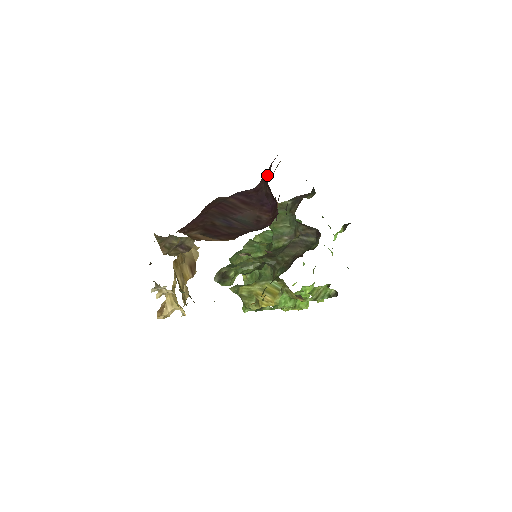
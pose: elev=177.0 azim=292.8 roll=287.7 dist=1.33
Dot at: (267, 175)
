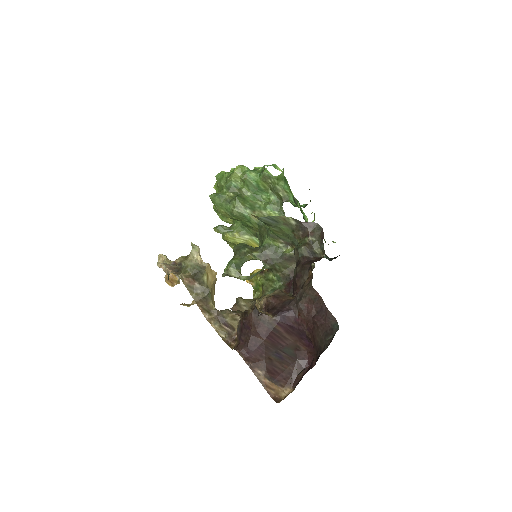
Dot at: (310, 323)
